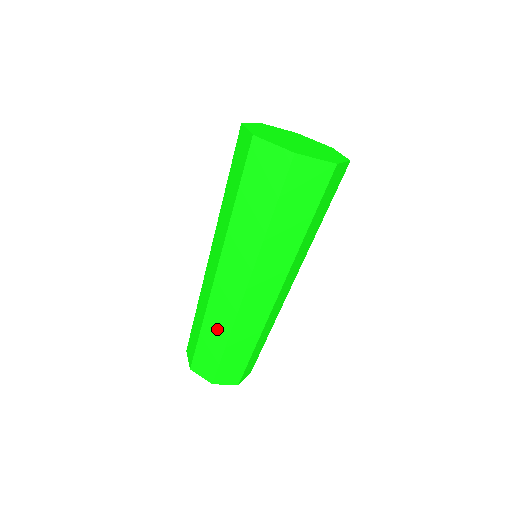
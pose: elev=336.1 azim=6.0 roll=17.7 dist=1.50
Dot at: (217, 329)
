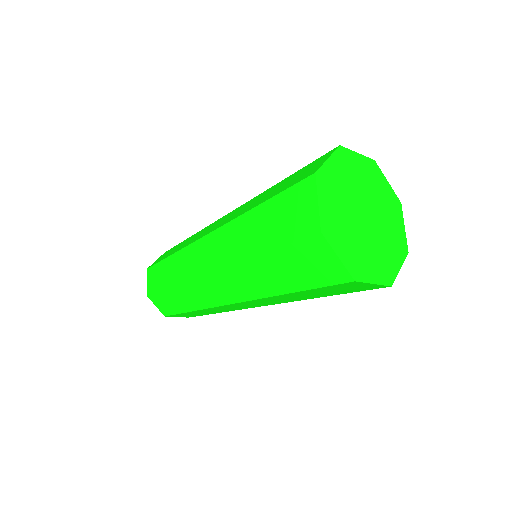
Dot at: (176, 270)
